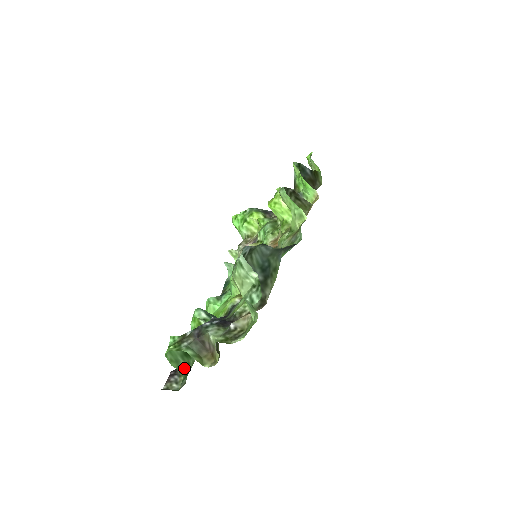
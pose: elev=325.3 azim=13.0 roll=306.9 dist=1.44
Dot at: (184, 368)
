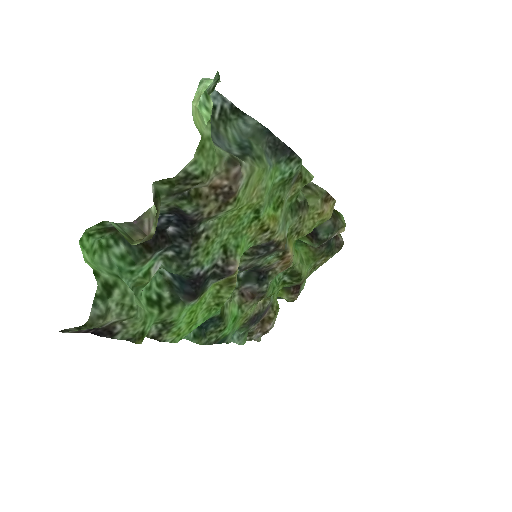
Dot at: (106, 283)
